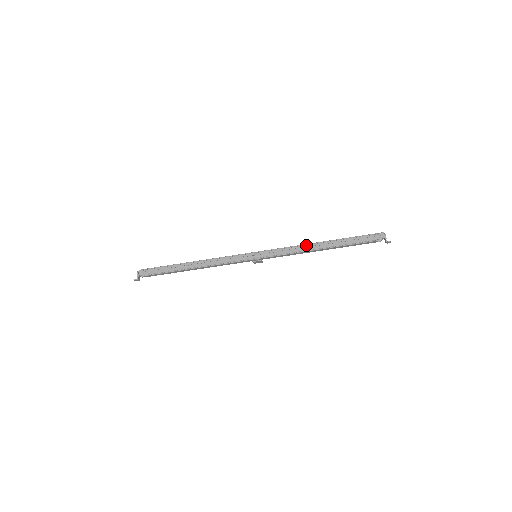
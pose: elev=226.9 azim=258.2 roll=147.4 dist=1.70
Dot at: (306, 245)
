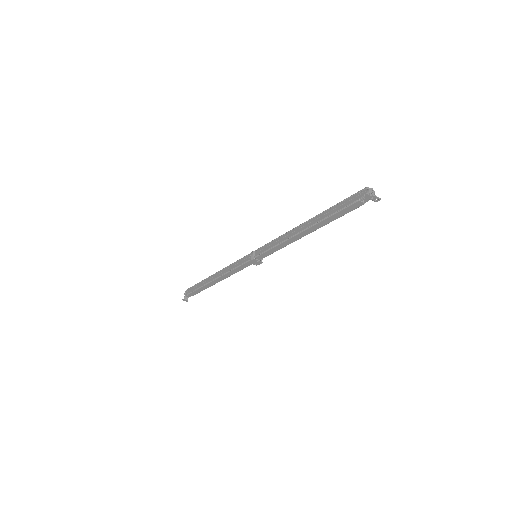
Dot at: (292, 230)
